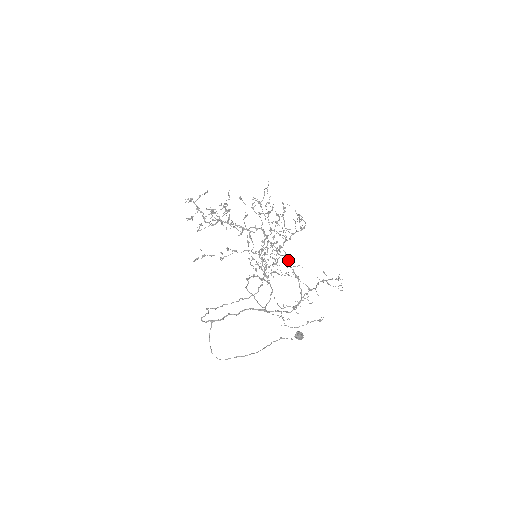
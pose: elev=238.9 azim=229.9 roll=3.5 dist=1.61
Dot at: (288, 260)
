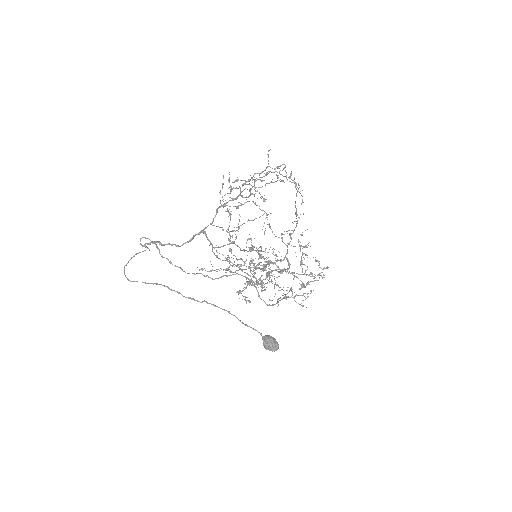
Dot at: occluded
